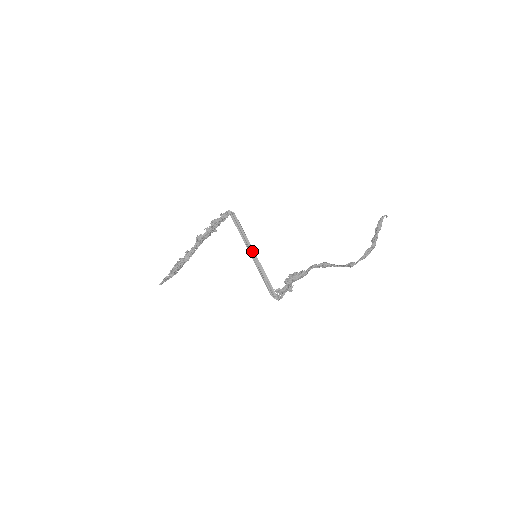
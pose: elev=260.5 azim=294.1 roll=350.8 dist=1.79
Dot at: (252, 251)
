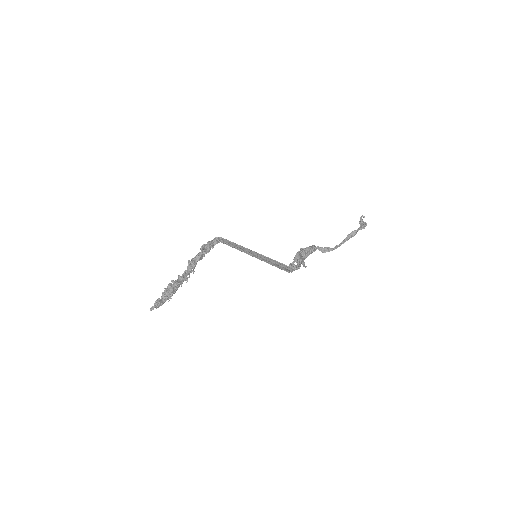
Dot at: (250, 252)
